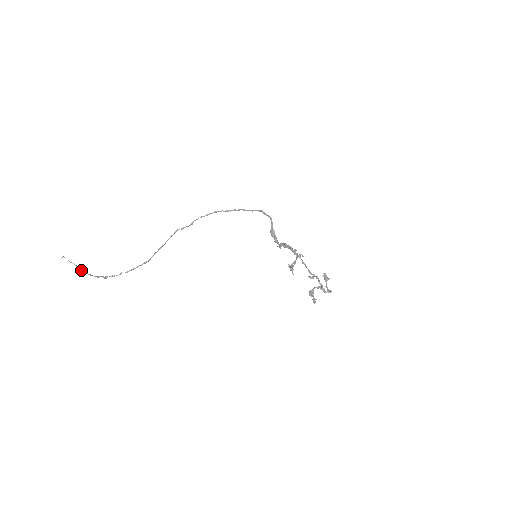
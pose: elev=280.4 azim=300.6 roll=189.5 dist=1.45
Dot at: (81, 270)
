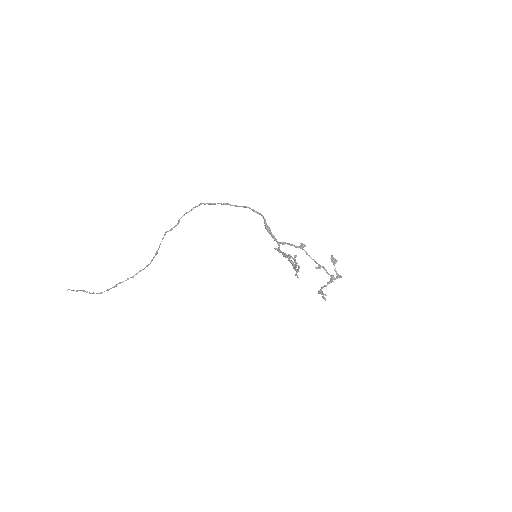
Dot at: (90, 293)
